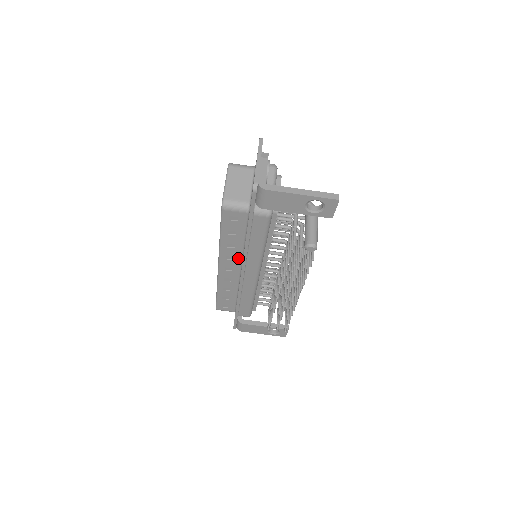
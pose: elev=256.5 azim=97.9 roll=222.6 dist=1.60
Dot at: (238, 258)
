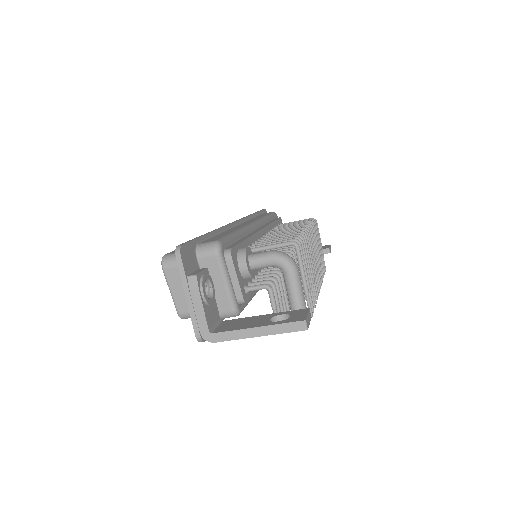
Dot at: occluded
